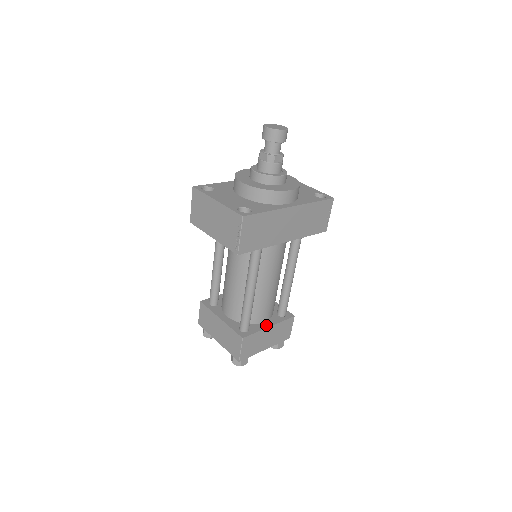
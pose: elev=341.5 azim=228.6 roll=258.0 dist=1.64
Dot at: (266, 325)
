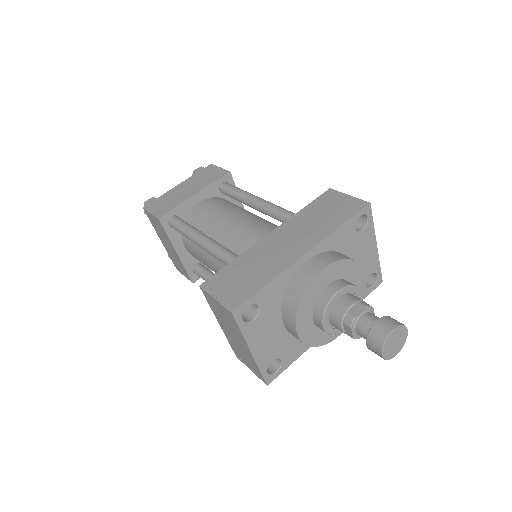
Dot at: occluded
